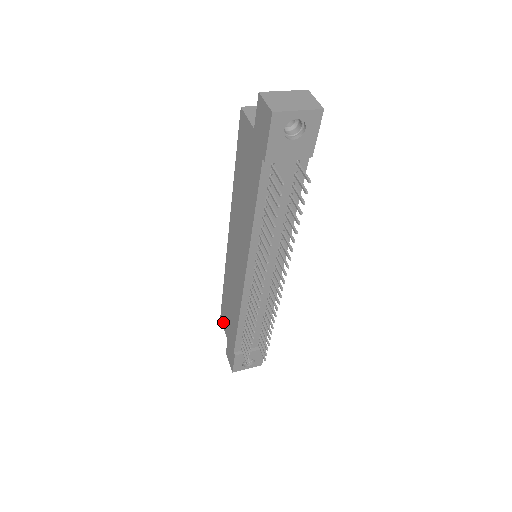
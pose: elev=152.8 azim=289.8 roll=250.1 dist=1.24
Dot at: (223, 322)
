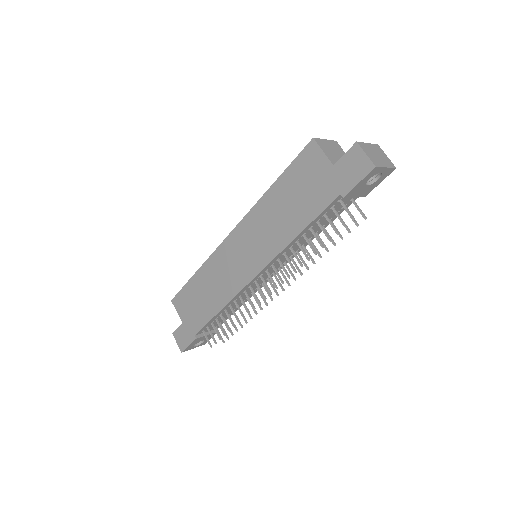
Dot at: (179, 305)
